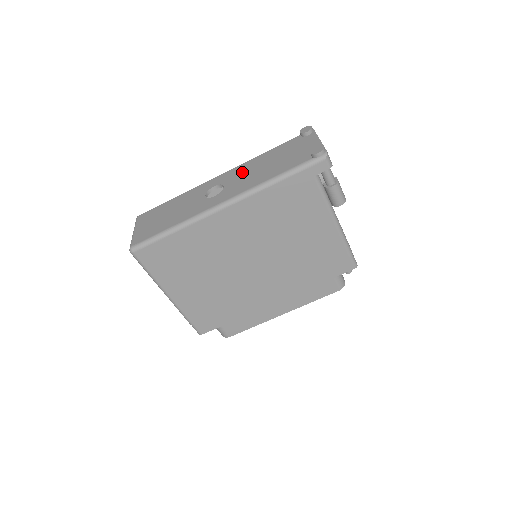
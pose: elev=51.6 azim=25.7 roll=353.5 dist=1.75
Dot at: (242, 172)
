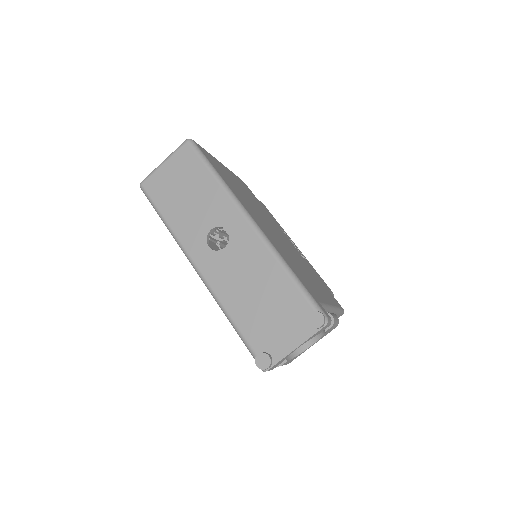
Dot at: (247, 259)
